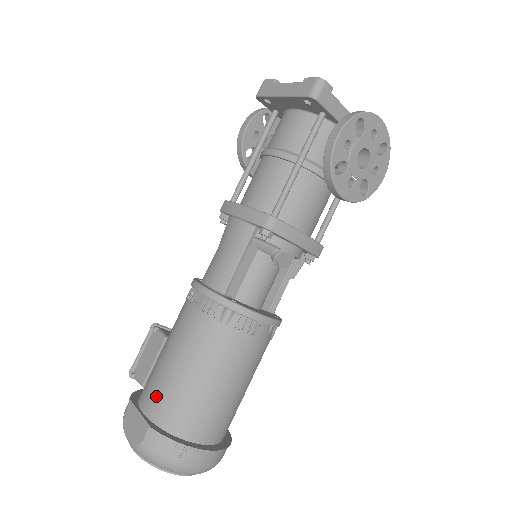
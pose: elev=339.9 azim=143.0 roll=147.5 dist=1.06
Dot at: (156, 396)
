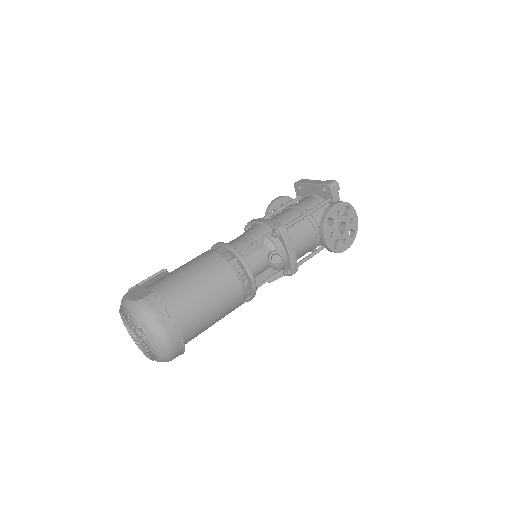
Dot at: (163, 283)
